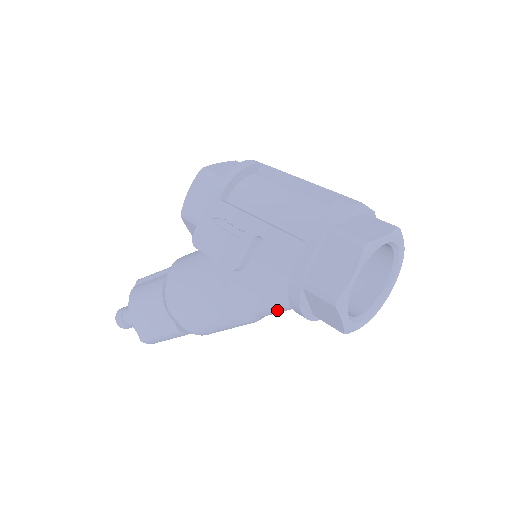
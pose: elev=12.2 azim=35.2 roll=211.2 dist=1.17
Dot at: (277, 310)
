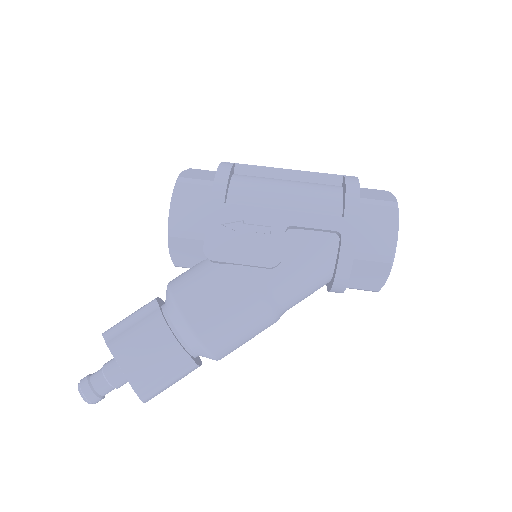
Dot at: (306, 297)
